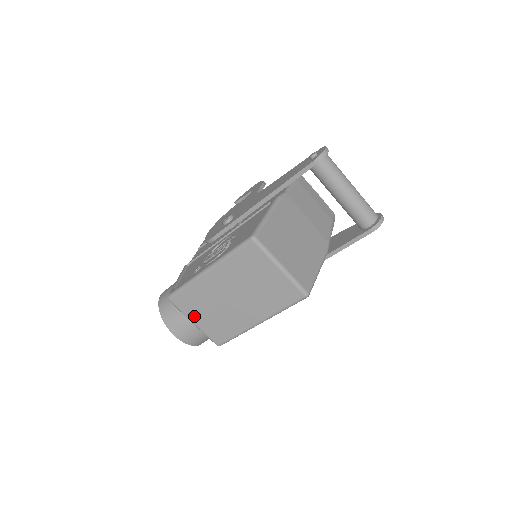
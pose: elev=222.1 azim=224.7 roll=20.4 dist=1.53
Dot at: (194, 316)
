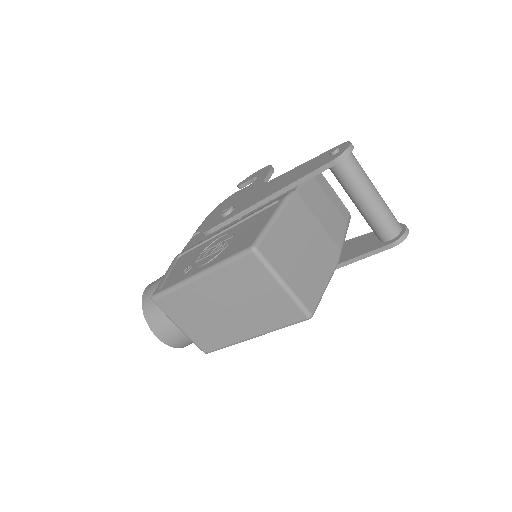
Dot at: (180, 321)
